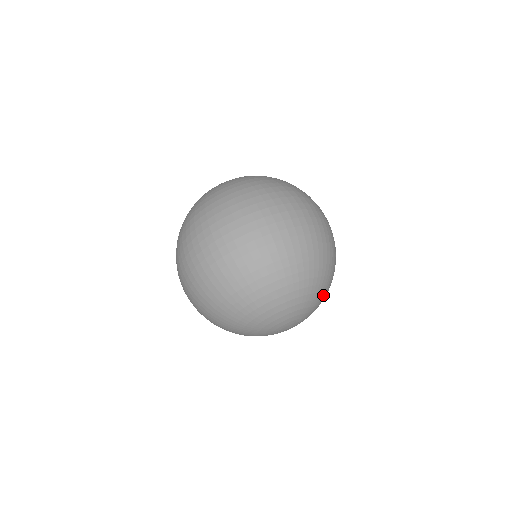
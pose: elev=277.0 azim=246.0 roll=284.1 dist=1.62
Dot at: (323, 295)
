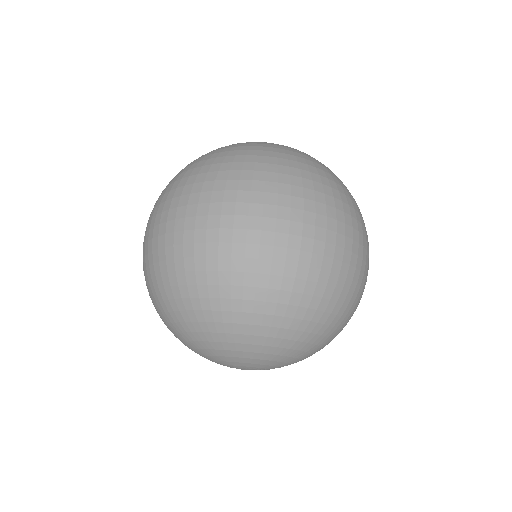
Dot at: (310, 355)
